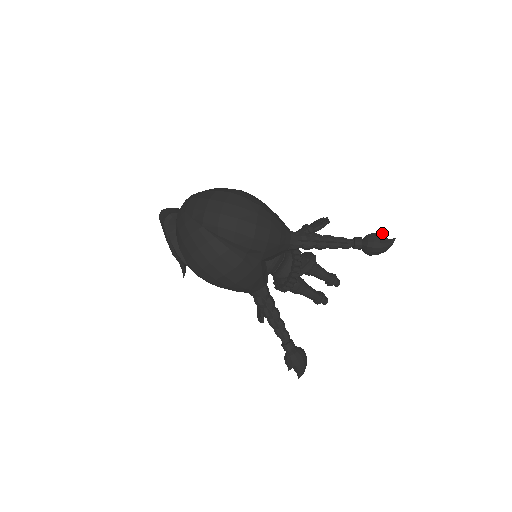
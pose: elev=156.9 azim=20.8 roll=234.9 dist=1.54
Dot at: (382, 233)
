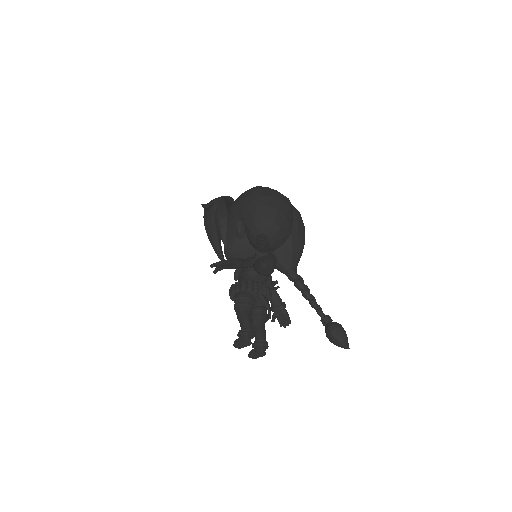
Dot at: occluded
